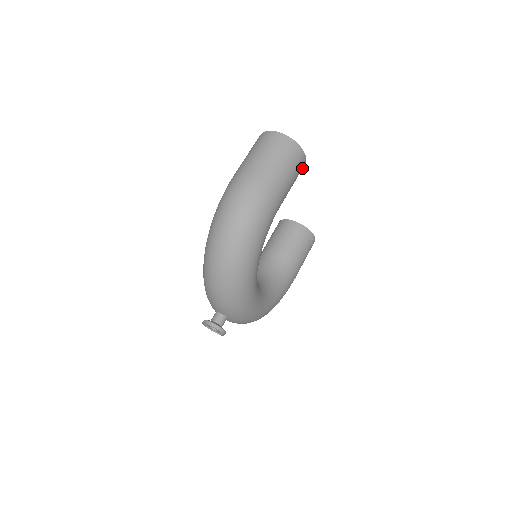
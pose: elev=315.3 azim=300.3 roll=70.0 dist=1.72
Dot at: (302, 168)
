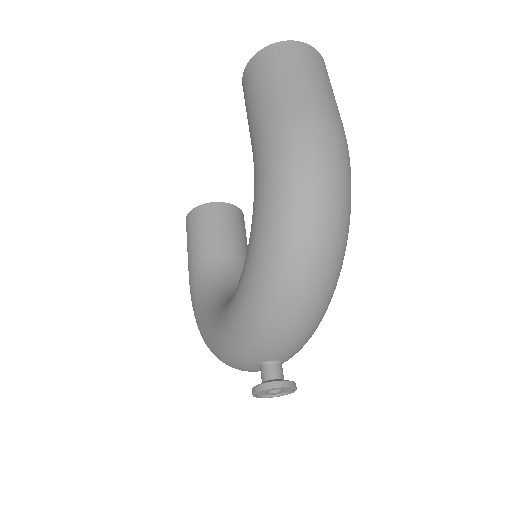
Dot at: occluded
